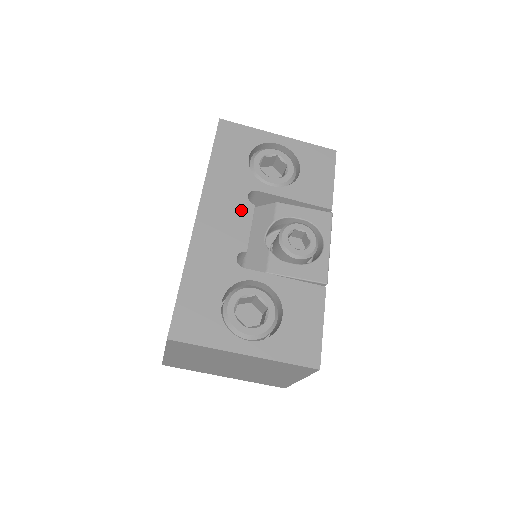
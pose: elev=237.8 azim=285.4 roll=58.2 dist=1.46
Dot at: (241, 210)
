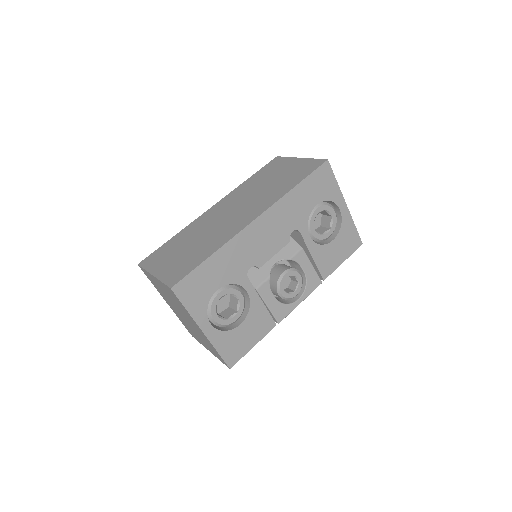
Dot at: (280, 238)
